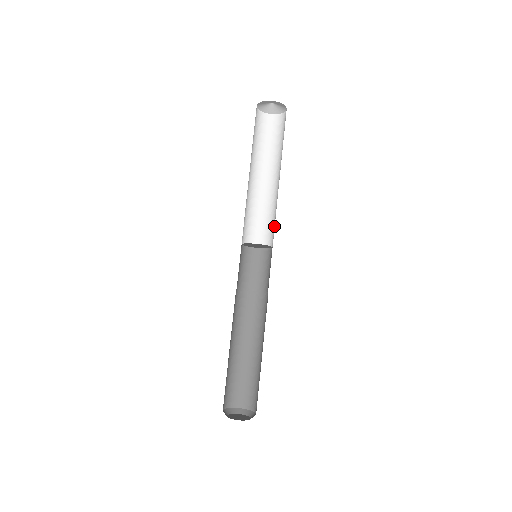
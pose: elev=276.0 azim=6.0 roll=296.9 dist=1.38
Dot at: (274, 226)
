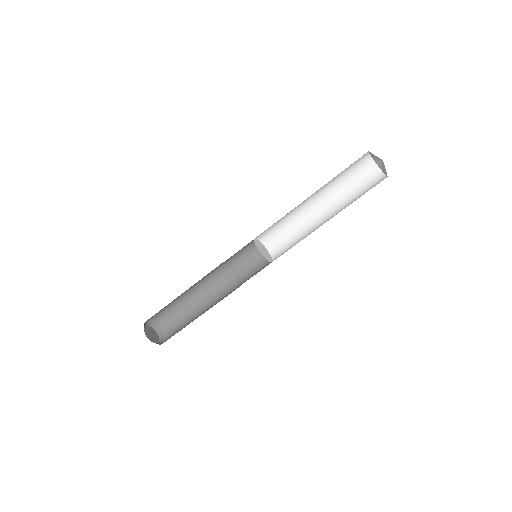
Dot at: occluded
